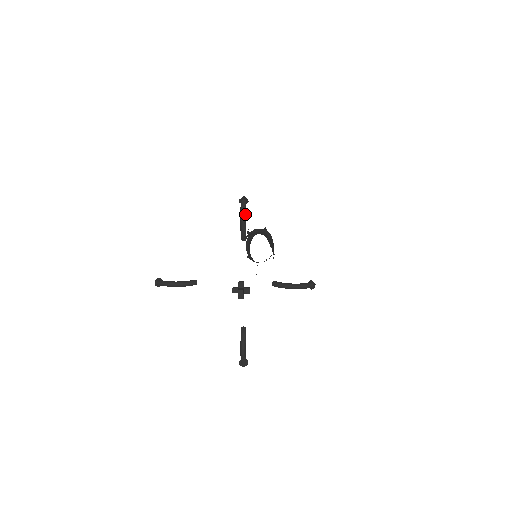
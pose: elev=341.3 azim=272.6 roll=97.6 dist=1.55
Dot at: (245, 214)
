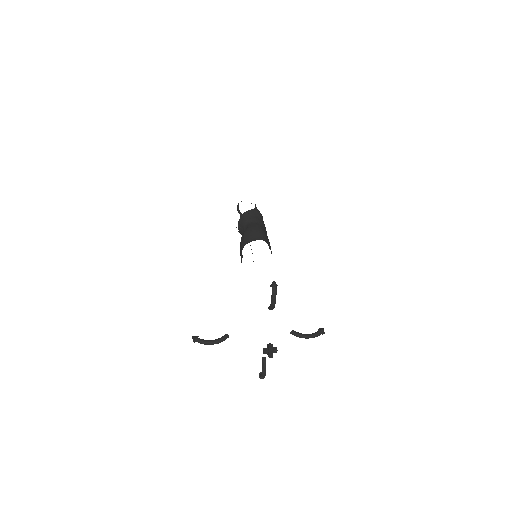
Dot at: occluded
